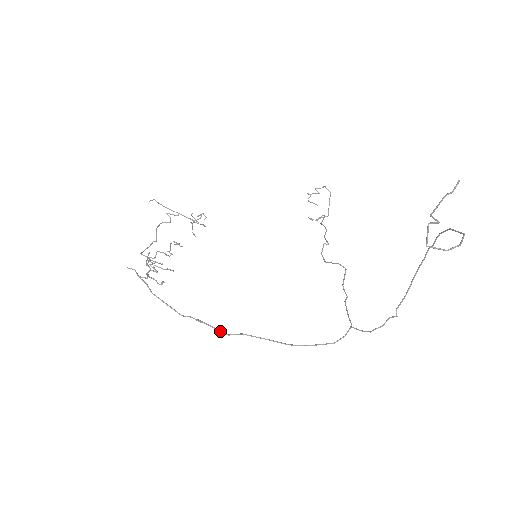
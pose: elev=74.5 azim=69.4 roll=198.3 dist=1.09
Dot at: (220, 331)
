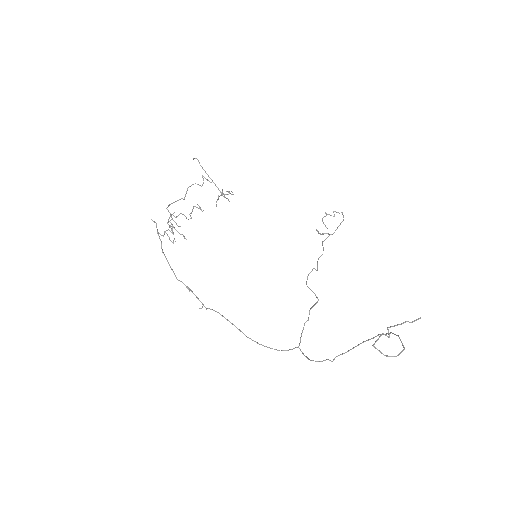
Dot at: occluded
